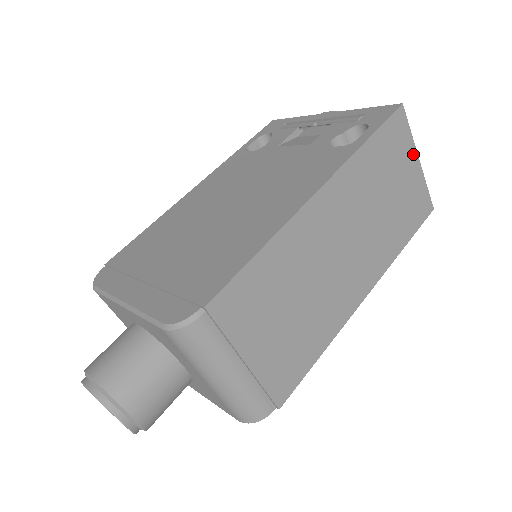
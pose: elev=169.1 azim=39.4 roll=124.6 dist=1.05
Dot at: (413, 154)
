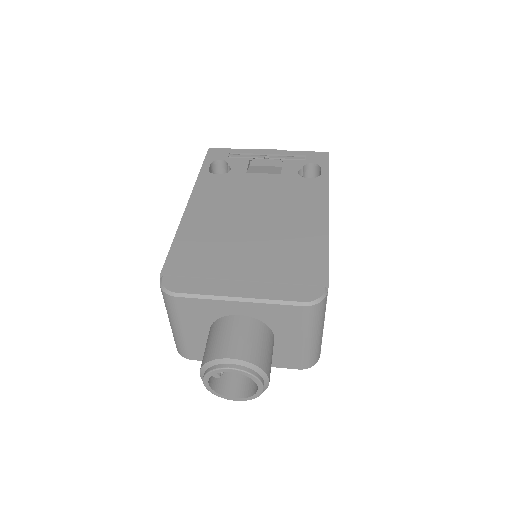
Dot at: occluded
